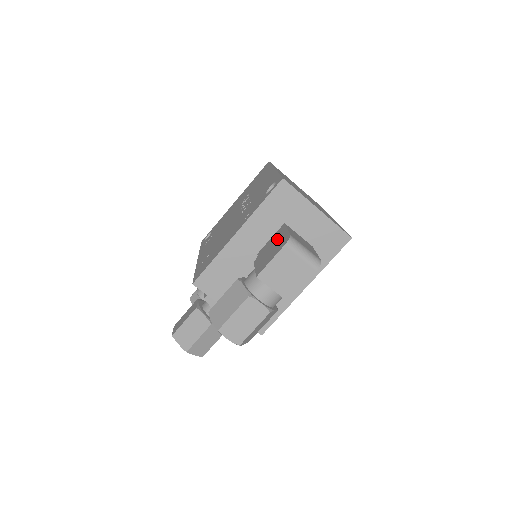
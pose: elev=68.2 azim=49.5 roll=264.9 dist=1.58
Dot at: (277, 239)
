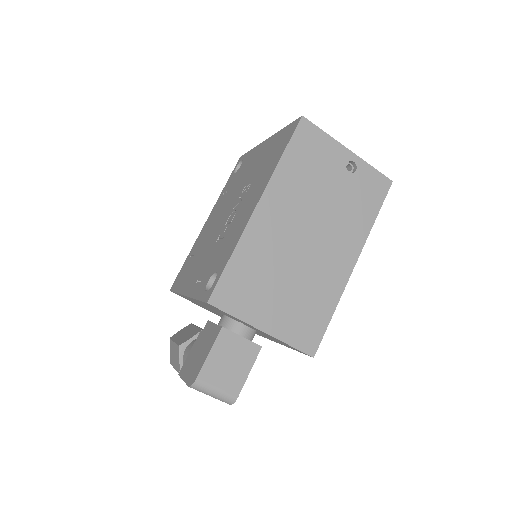
Dot at: (204, 349)
